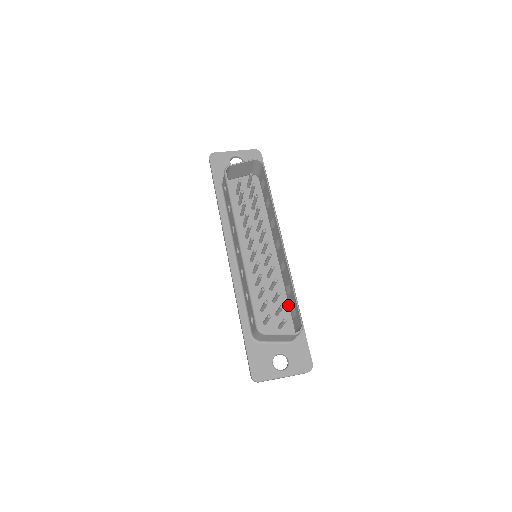
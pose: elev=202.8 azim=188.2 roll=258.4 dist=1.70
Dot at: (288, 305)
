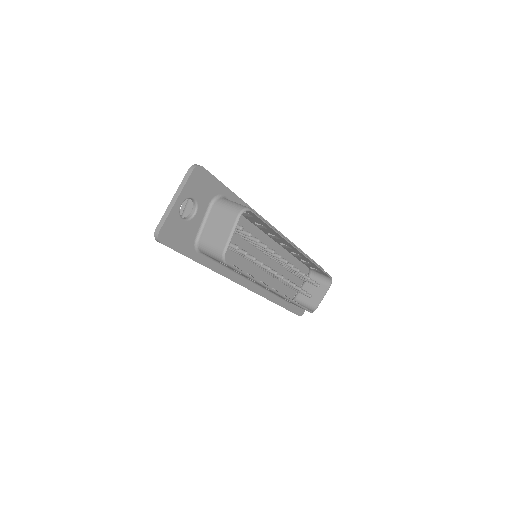
Dot at: (297, 259)
